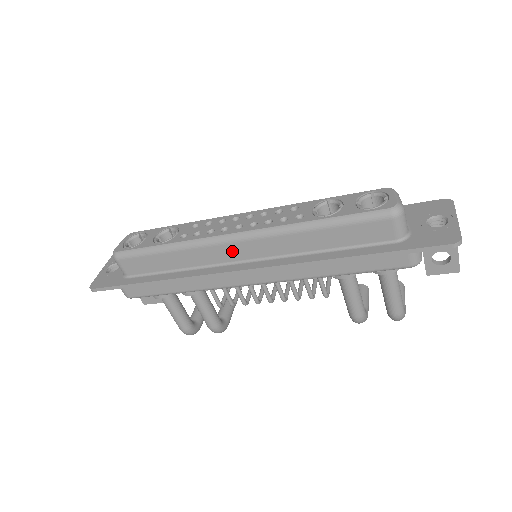
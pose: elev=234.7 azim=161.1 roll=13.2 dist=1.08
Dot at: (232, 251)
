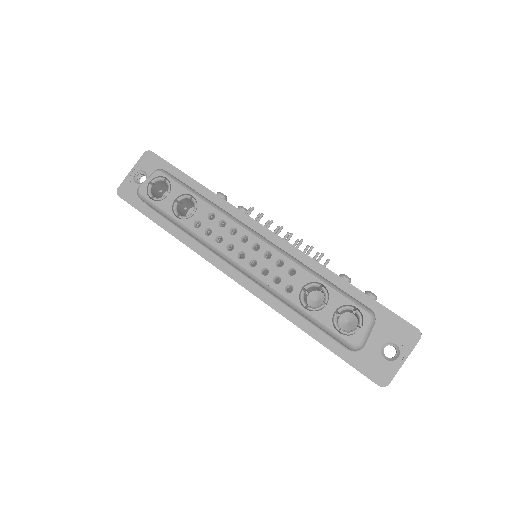
Dot at: occluded
